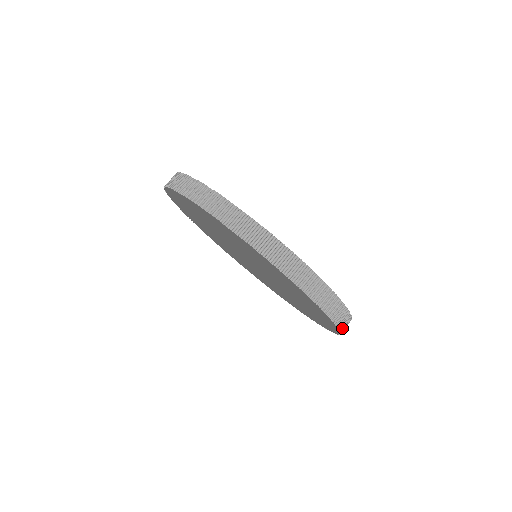
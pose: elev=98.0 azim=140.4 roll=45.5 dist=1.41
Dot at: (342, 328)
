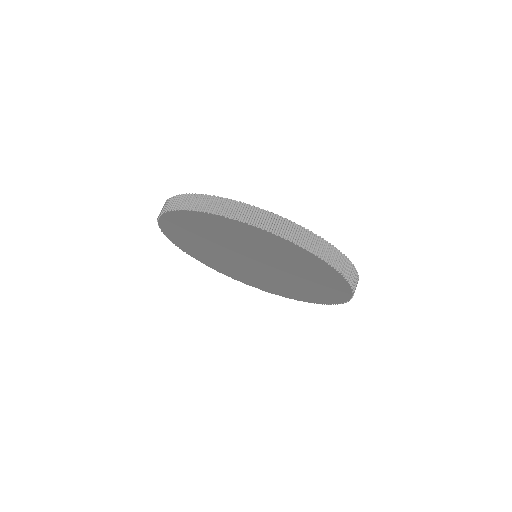
Dot at: occluded
